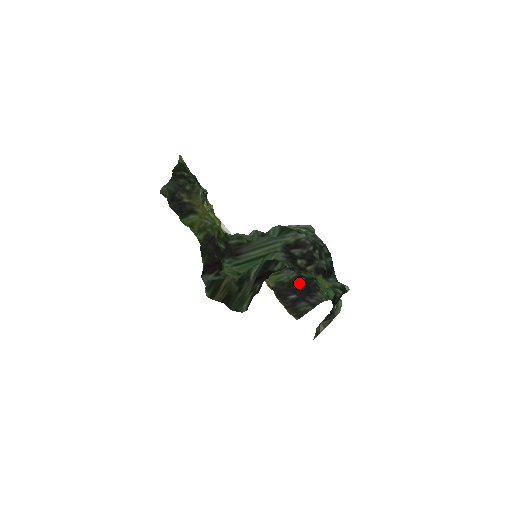
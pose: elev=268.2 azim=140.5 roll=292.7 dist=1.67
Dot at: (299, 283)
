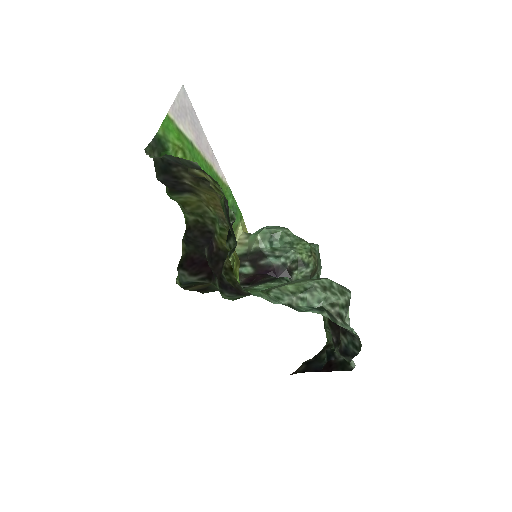
Dot at: occluded
